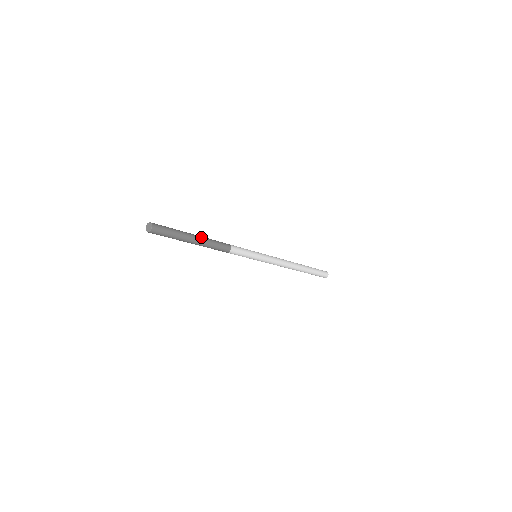
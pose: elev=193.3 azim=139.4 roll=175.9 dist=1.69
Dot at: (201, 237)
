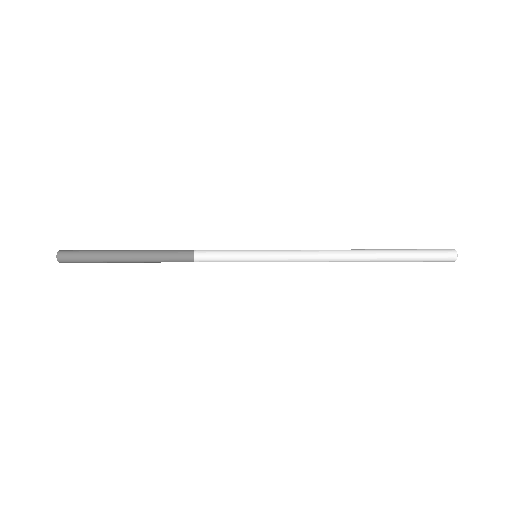
Dot at: (139, 250)
